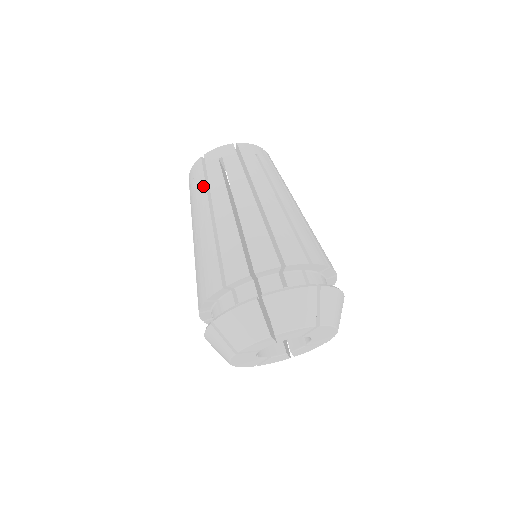
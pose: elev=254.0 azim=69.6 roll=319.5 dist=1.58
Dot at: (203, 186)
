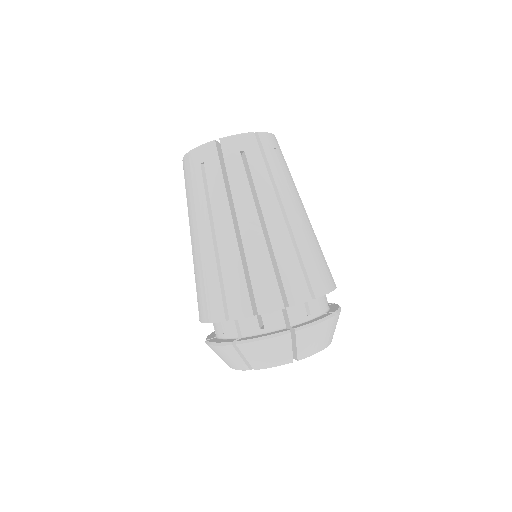
Dot at: (189, 195)
